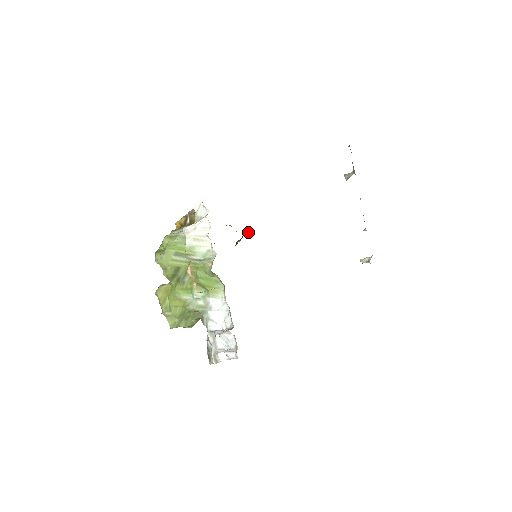
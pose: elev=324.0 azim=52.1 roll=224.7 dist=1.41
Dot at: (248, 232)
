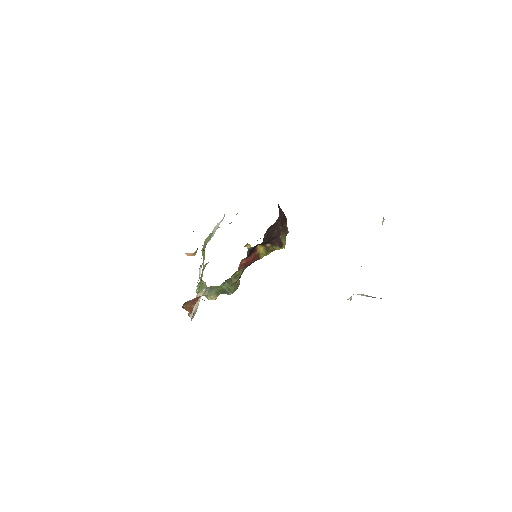
Dot at: (275, 243)
